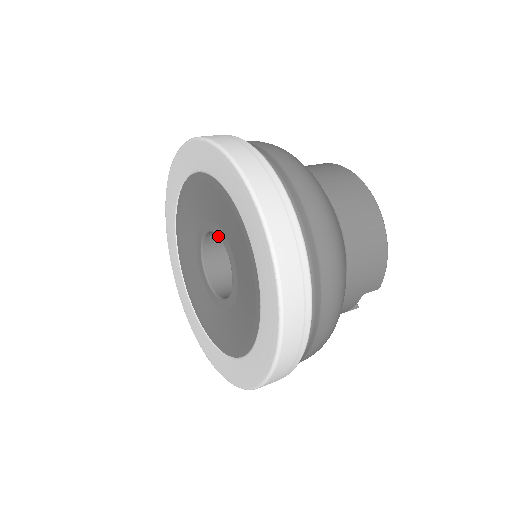
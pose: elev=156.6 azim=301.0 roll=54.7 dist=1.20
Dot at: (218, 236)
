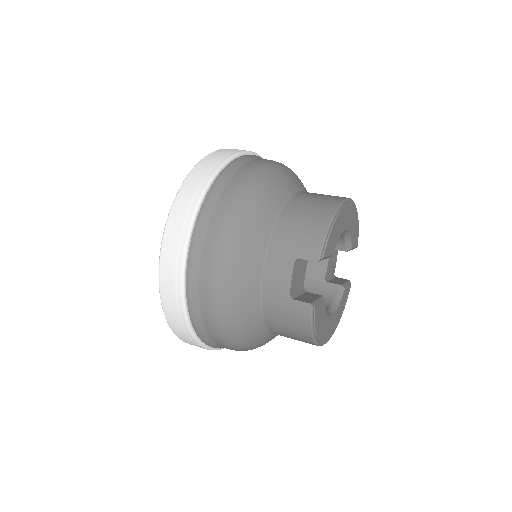
Dot at: occluded
